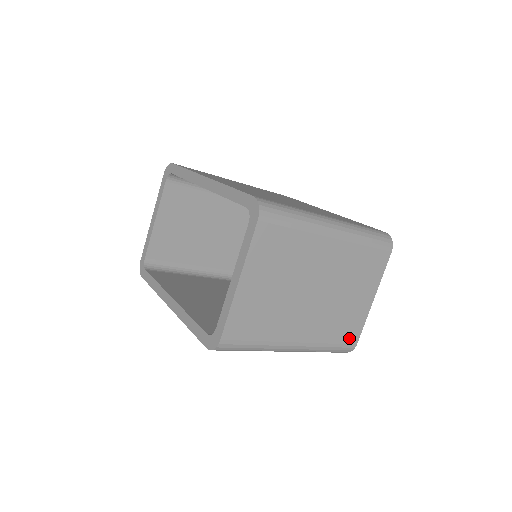
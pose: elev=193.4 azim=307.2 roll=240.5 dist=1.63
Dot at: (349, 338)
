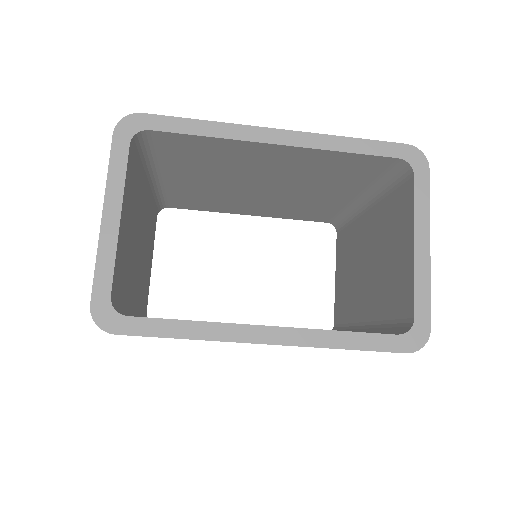
Dot at: occluded
